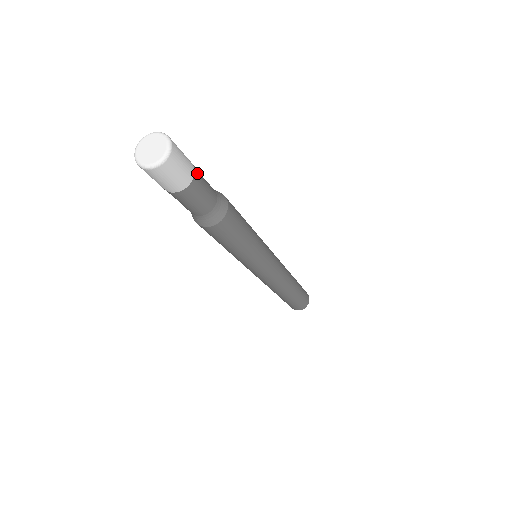
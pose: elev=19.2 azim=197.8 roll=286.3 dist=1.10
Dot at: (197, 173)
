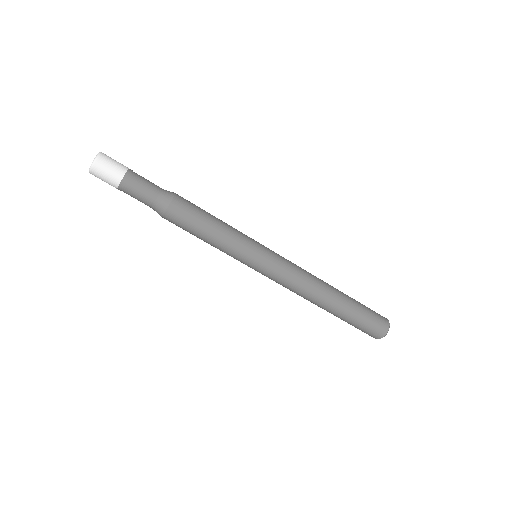
Dot at: (132, 172)
